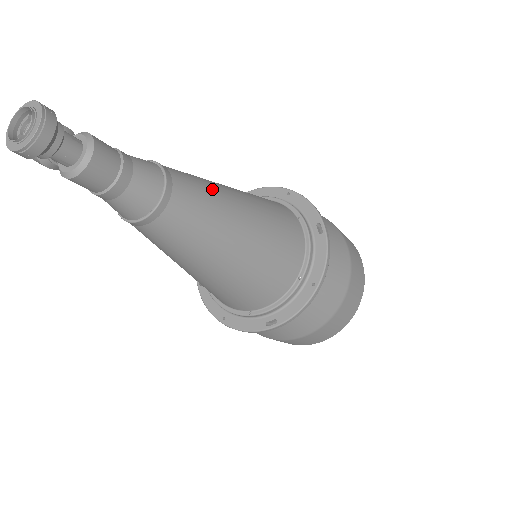
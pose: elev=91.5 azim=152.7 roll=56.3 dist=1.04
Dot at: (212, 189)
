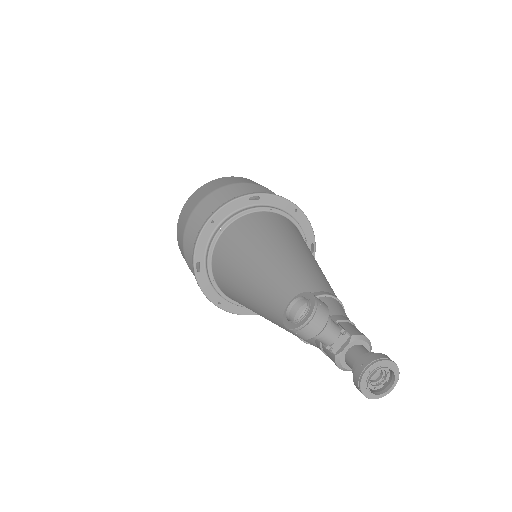
Dot at: occluded
